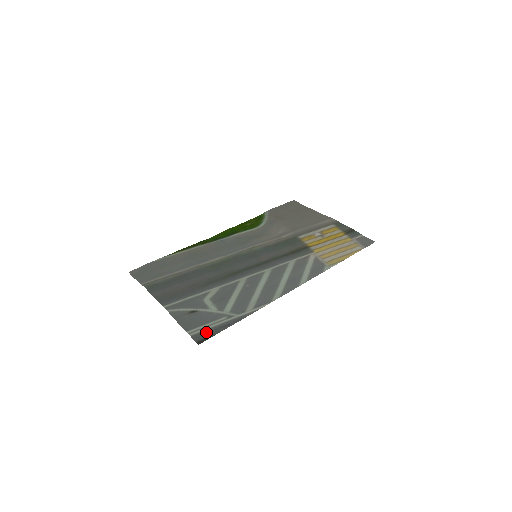
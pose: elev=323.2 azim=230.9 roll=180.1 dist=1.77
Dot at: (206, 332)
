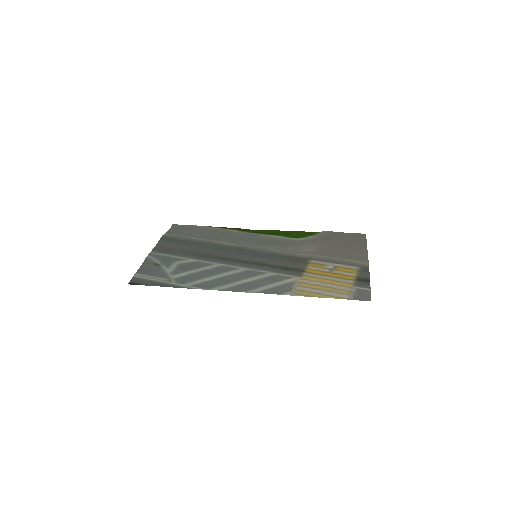
Dot at: (143, 280)
